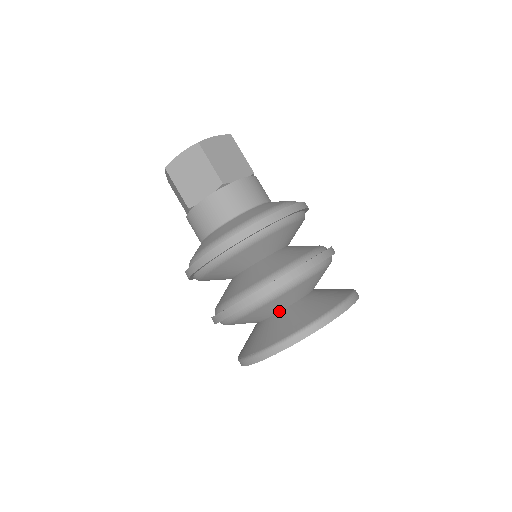
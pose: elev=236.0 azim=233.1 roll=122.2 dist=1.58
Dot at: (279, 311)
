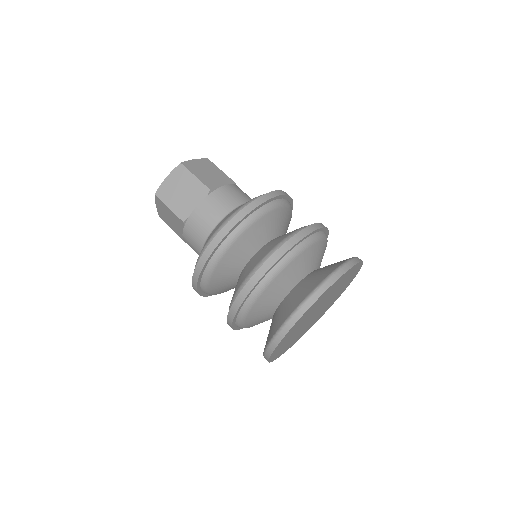
Dot at: (291, 289)
